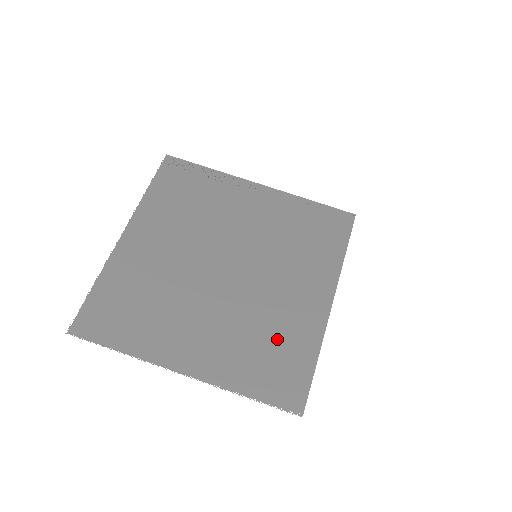
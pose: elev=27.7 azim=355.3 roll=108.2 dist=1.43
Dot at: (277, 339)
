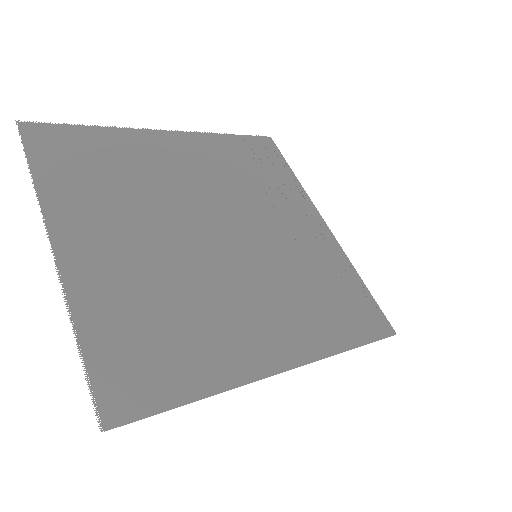
Dot at: (184, 331)
